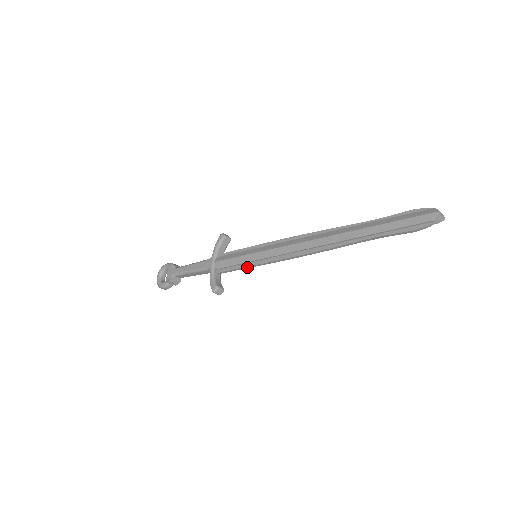
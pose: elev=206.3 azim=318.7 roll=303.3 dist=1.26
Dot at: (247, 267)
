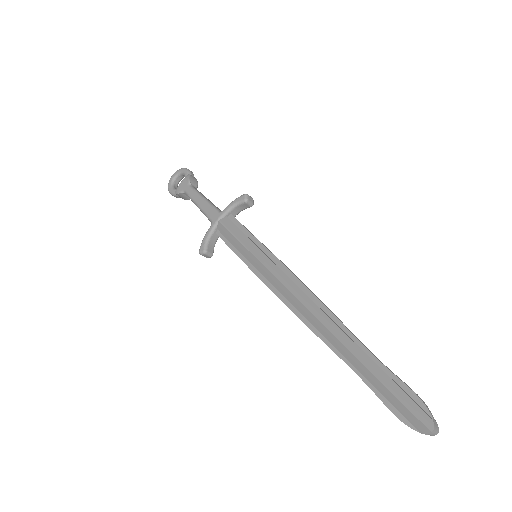
Dot at: (241, 259)
